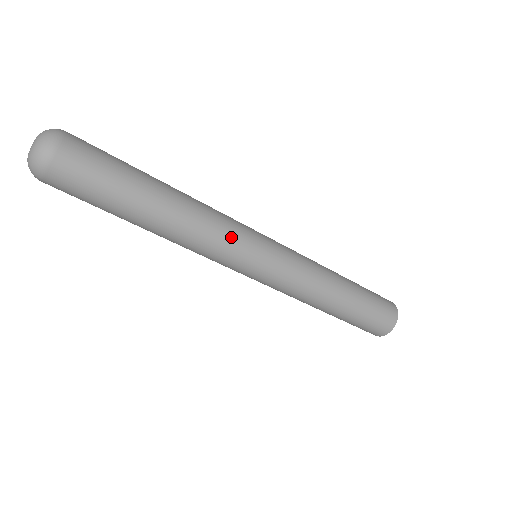
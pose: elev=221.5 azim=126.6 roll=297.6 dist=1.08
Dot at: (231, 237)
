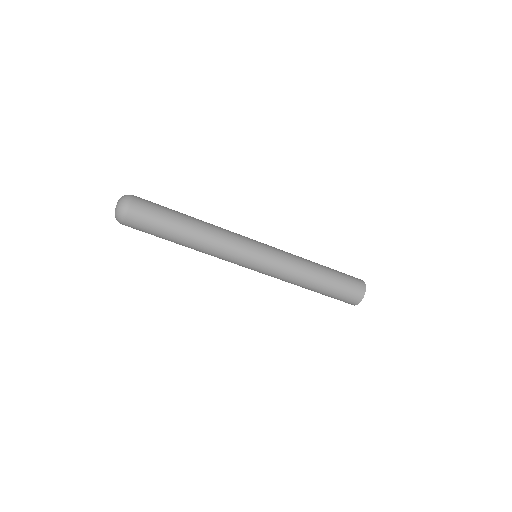
Dot at: (237, 239)
